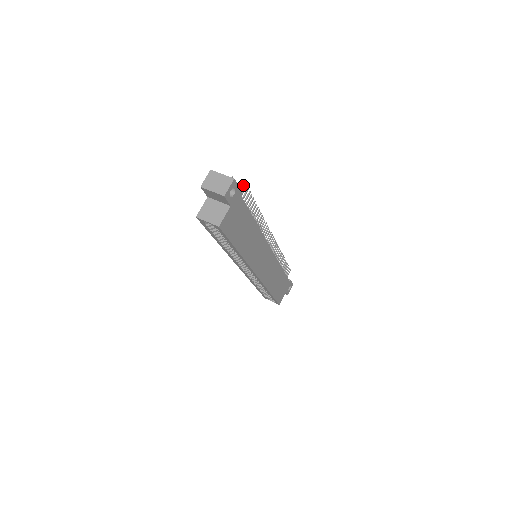
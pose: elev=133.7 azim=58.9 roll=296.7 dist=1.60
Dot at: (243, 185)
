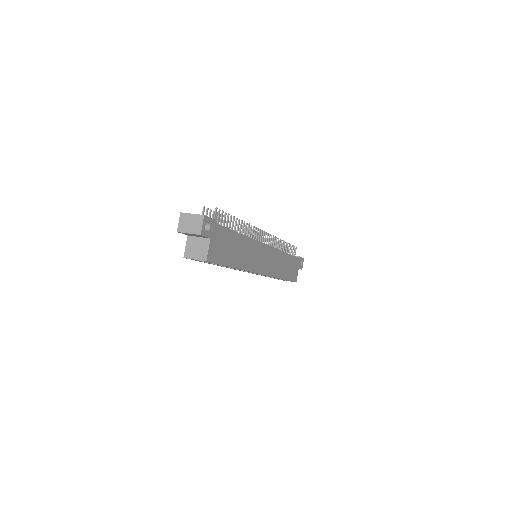
Dot at: (216, 212)
